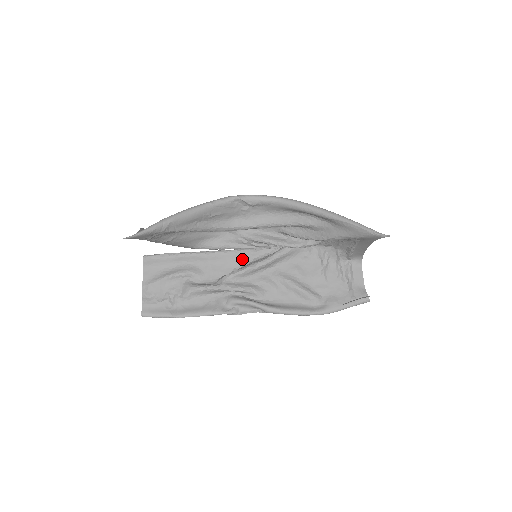
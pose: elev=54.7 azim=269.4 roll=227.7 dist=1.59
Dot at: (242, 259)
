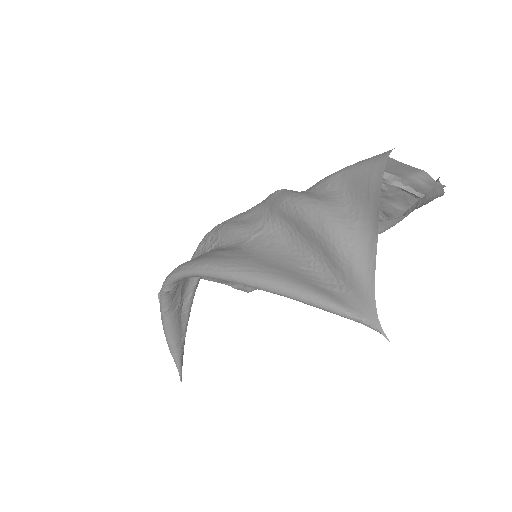
Dot at: occluded
